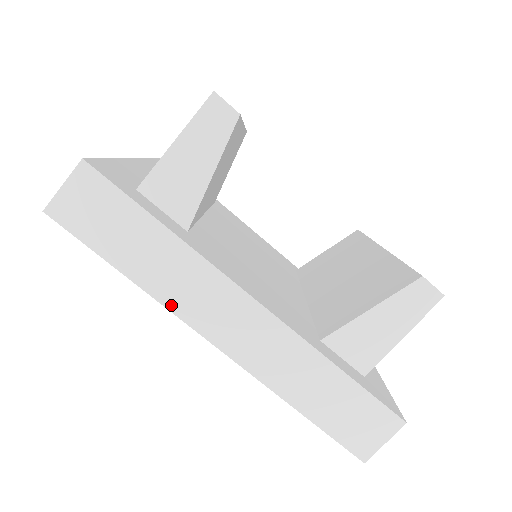
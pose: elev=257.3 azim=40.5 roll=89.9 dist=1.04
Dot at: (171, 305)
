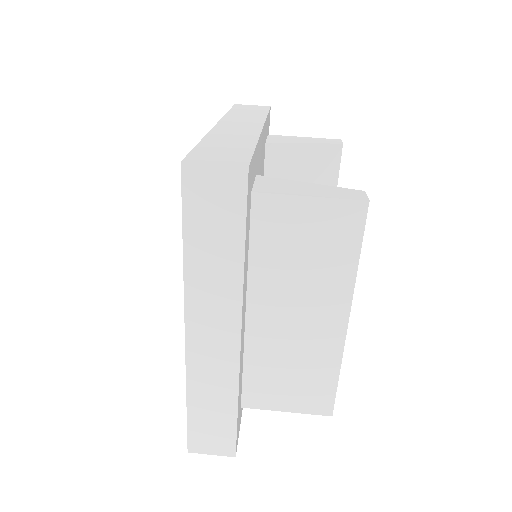
Dot at: (226, 117)
